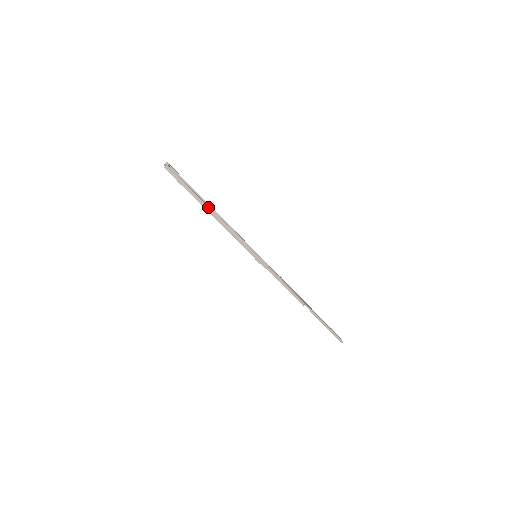
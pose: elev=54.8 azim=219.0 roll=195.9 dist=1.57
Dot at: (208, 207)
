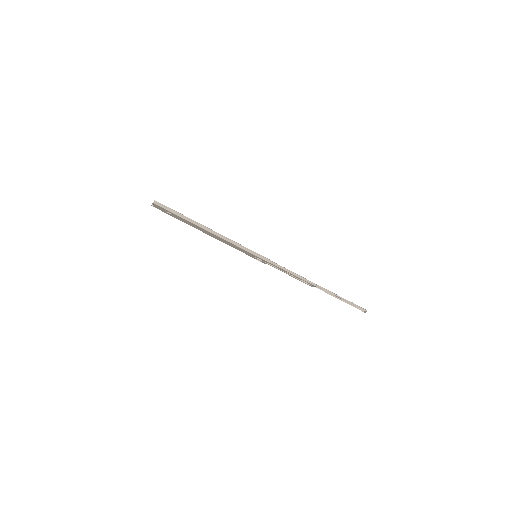
Dot at: (200, 224)
